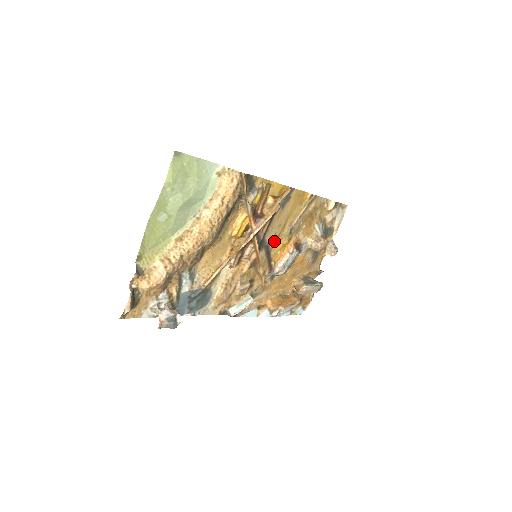
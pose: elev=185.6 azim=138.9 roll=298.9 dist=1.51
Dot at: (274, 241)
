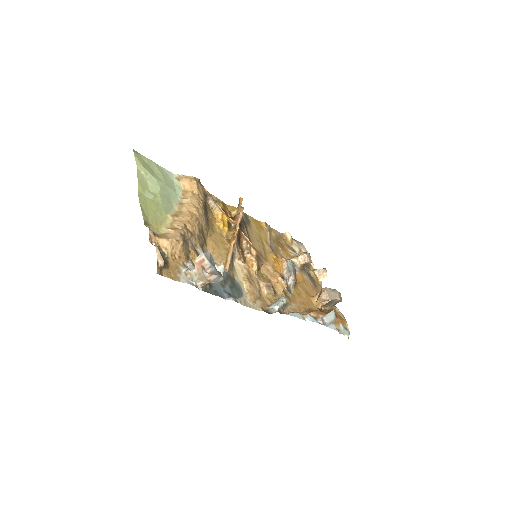
Dot at: (263, 254)
